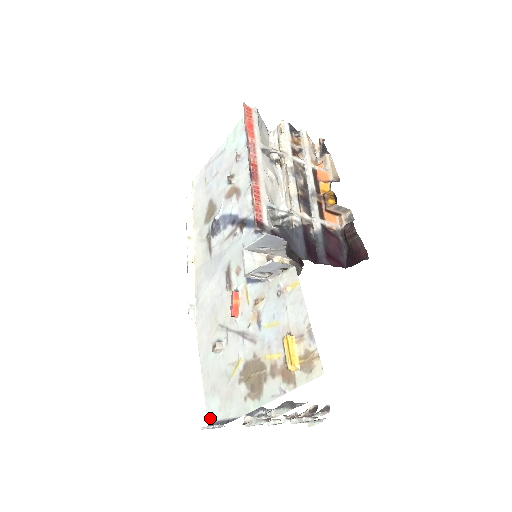
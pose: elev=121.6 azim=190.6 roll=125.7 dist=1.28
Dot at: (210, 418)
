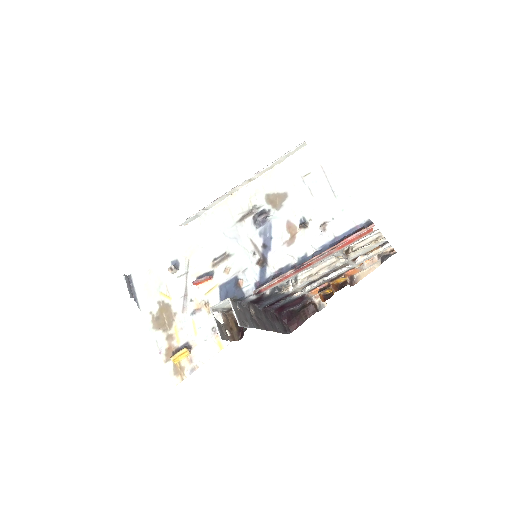
Dot at: (134, 276)
